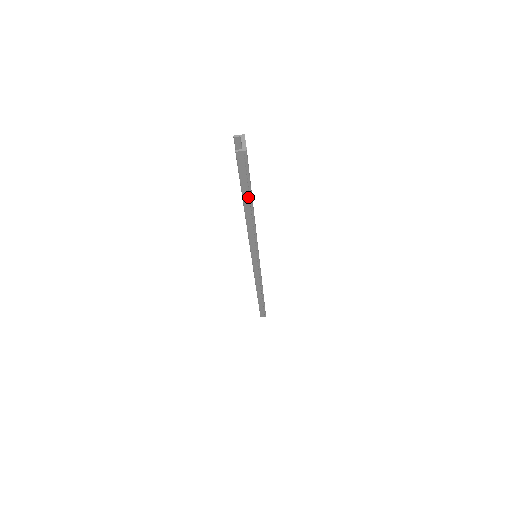
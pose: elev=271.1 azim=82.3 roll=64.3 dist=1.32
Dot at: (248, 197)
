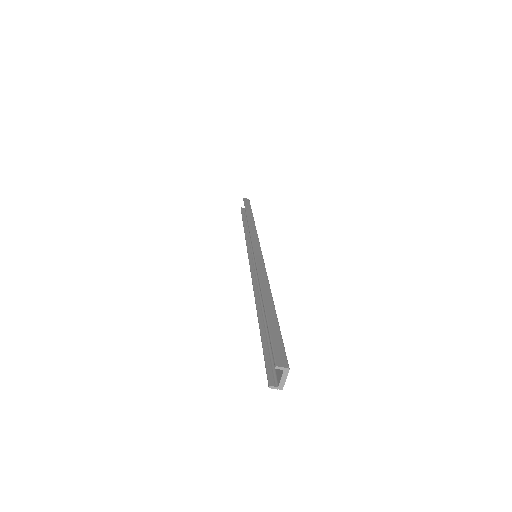
Dot at: (267, 333)
